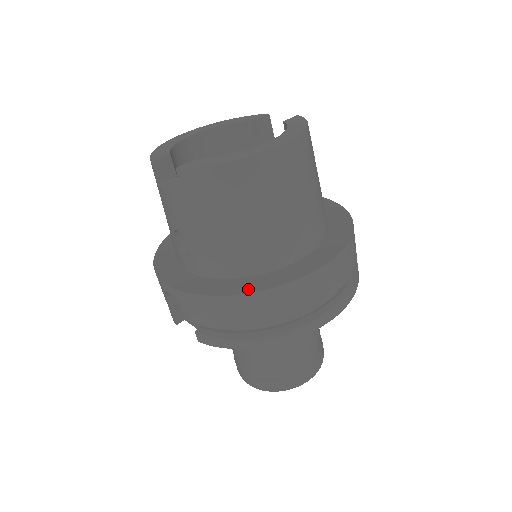
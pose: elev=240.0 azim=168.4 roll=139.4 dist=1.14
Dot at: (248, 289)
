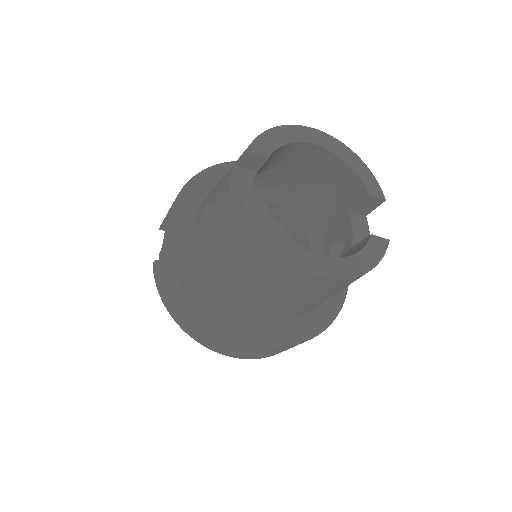
Dot at: (199, 300)
